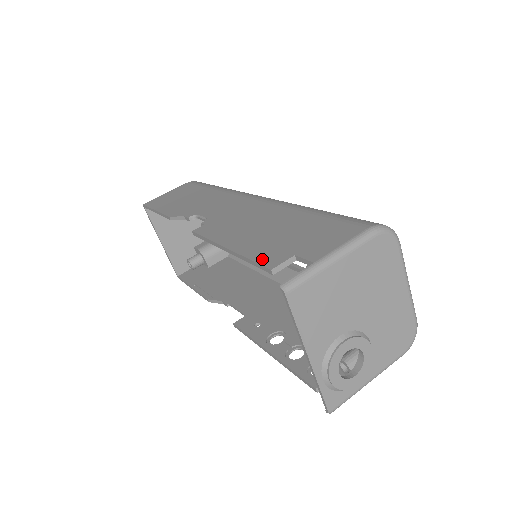
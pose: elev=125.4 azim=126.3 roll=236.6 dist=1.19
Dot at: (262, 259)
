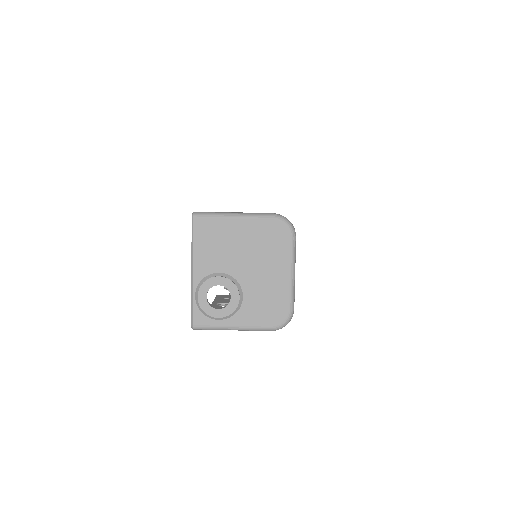
Dot at: occluded
